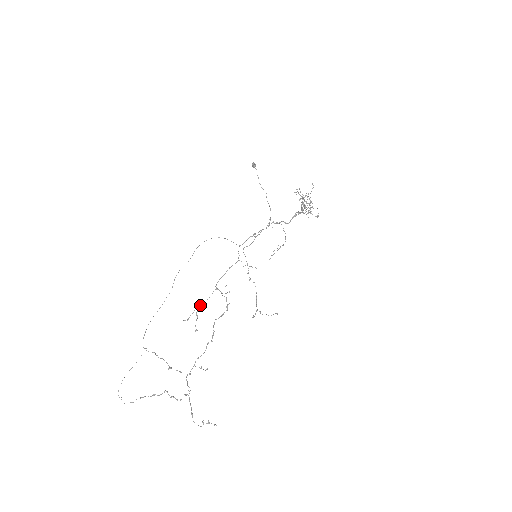
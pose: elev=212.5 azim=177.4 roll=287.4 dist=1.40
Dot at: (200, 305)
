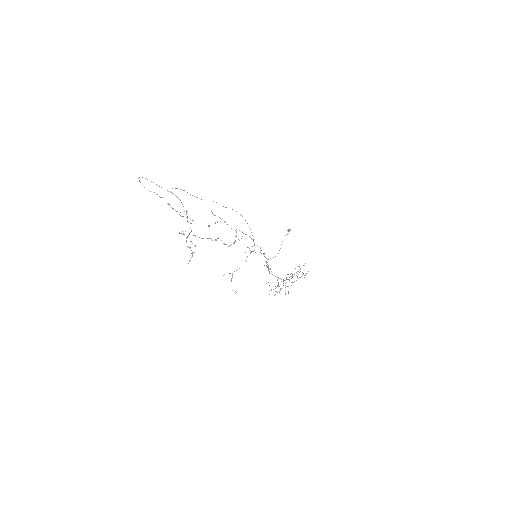
Dot at: occluded
